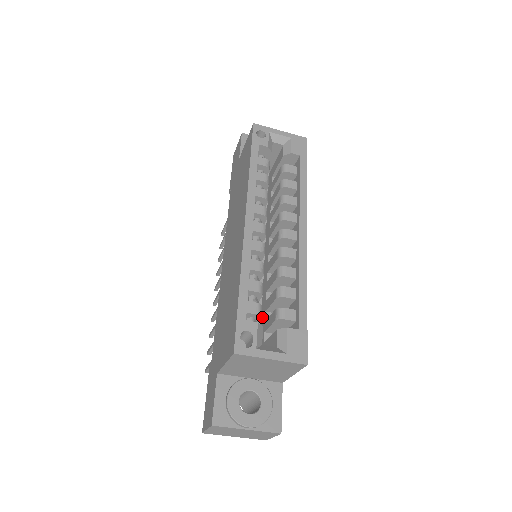
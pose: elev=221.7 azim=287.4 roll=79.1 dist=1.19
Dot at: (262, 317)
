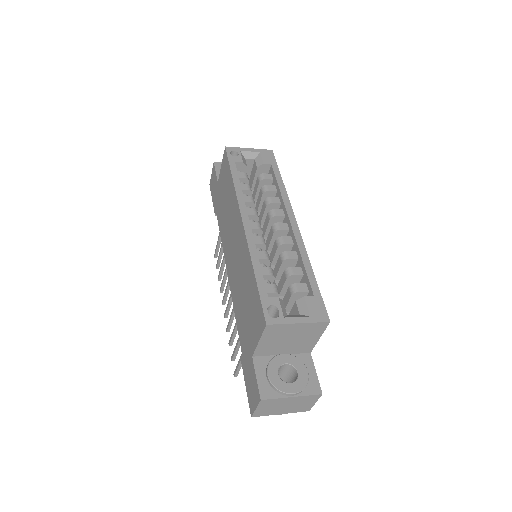
Dot at: occluded
